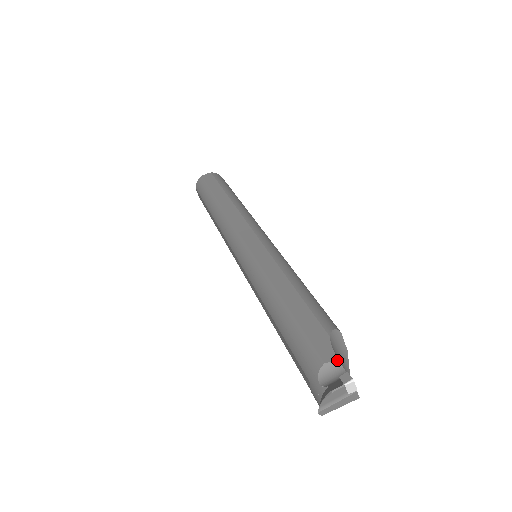
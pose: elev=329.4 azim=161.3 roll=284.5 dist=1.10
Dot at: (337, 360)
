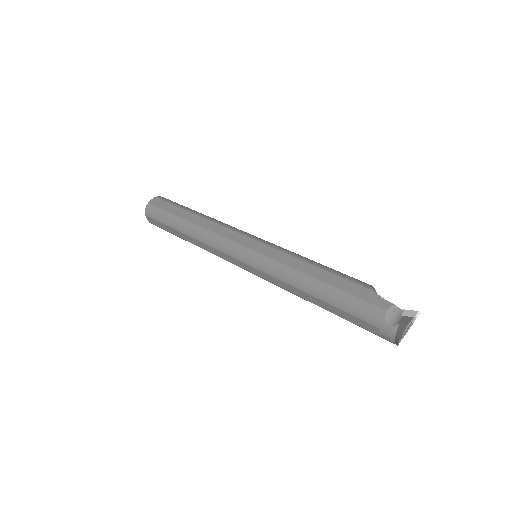
Dot at: (393, 305)
